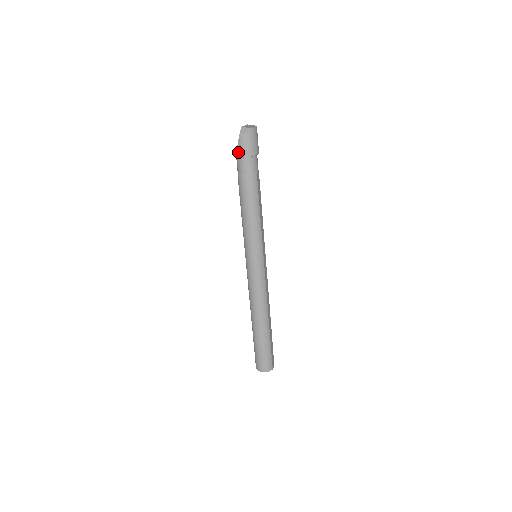
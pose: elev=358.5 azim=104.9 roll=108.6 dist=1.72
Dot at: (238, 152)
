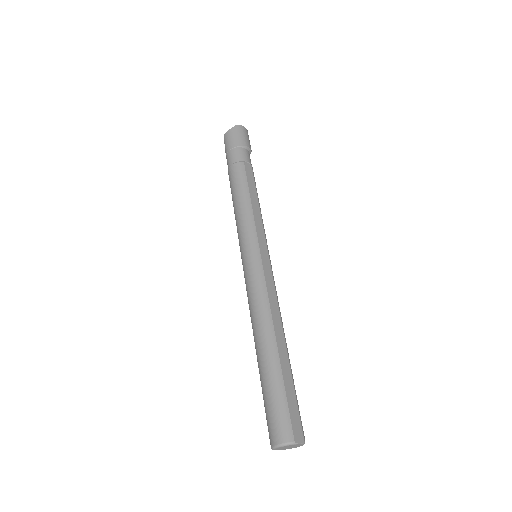
Dot at: (225, 151)
